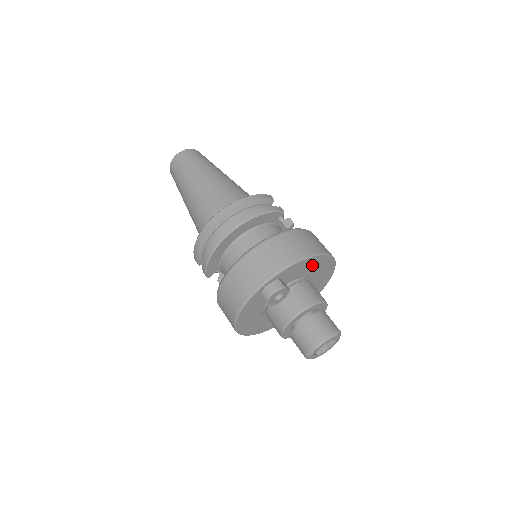
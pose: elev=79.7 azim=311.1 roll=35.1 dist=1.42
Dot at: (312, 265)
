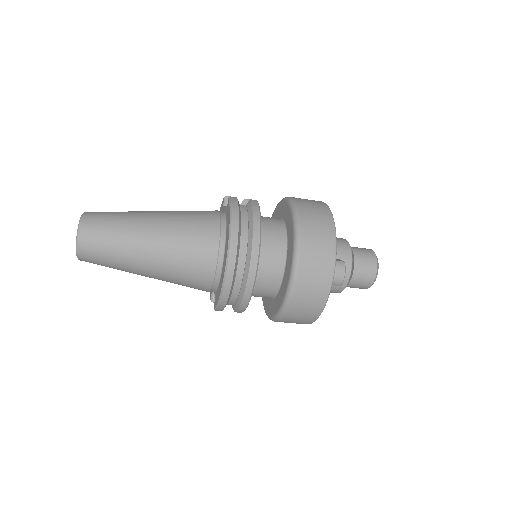
Dot at: occluded
